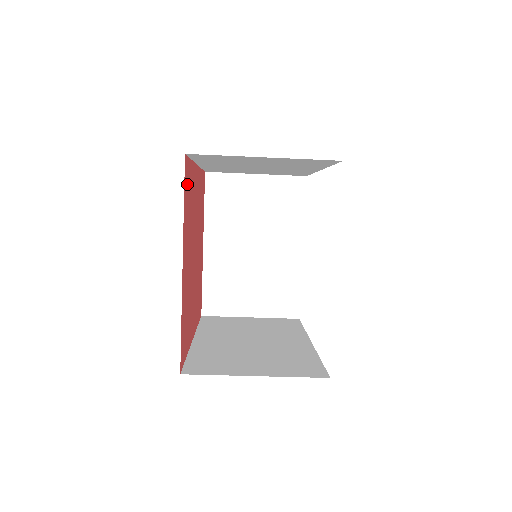
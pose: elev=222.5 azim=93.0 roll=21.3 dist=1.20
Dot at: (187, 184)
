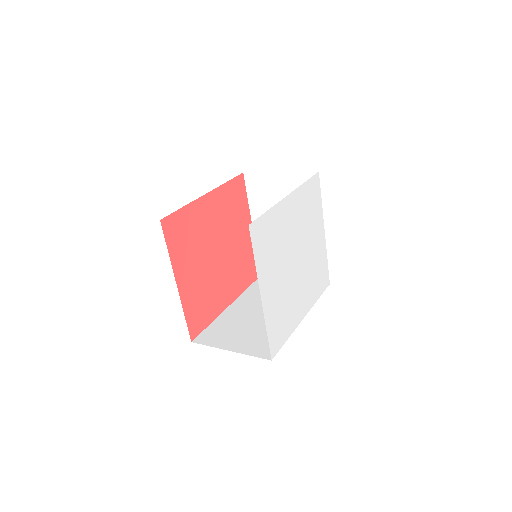
Dot at: (175, 230)
